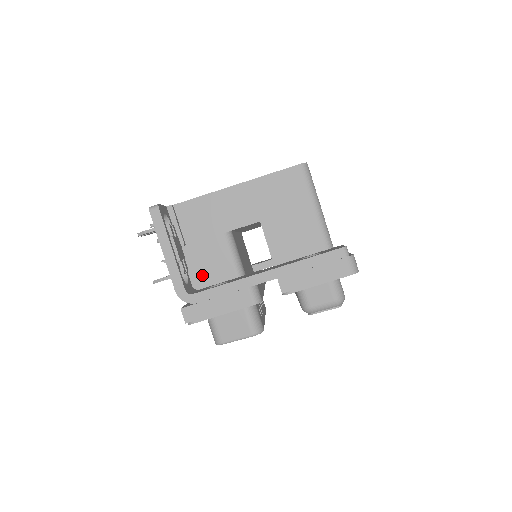
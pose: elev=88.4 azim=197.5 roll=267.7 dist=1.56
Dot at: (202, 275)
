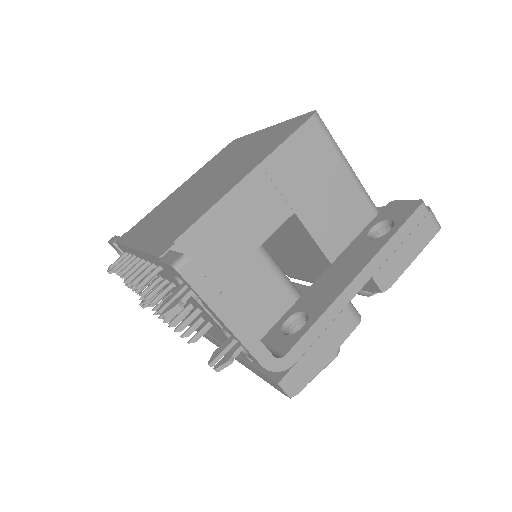
Dot at: (252, 319)
